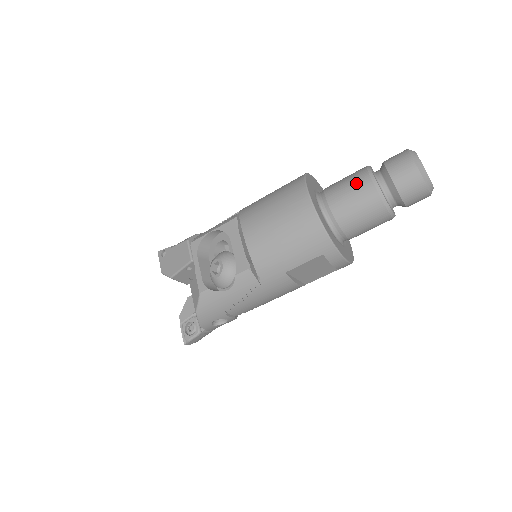
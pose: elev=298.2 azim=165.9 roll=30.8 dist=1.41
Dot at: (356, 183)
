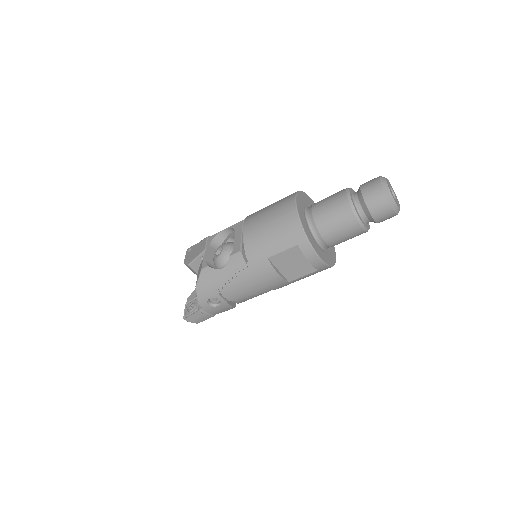
Dot at: (335, 196)
